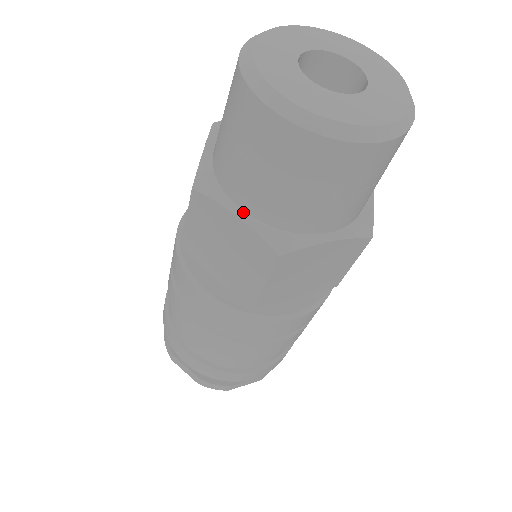
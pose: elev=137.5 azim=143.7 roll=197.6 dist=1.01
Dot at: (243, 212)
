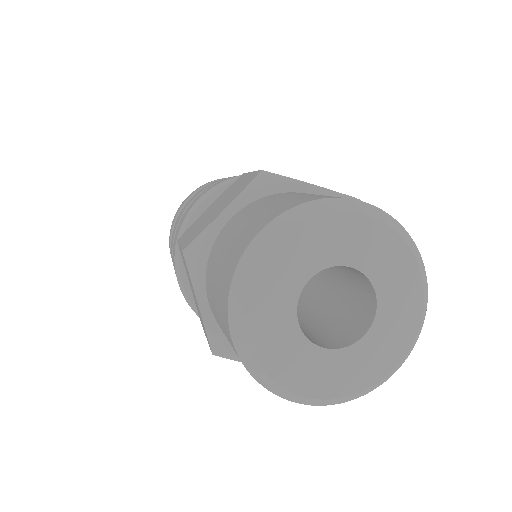
Dot at: (208, 305)
